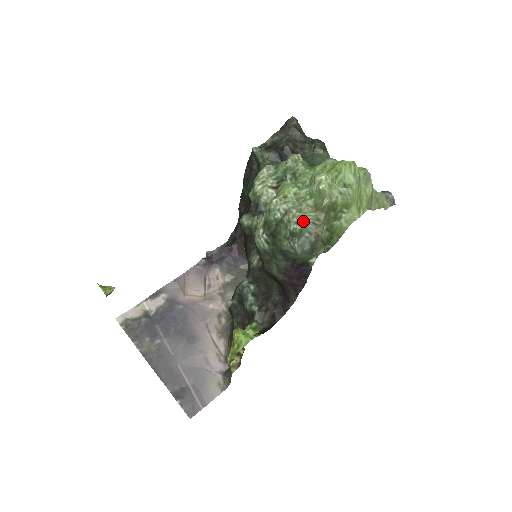
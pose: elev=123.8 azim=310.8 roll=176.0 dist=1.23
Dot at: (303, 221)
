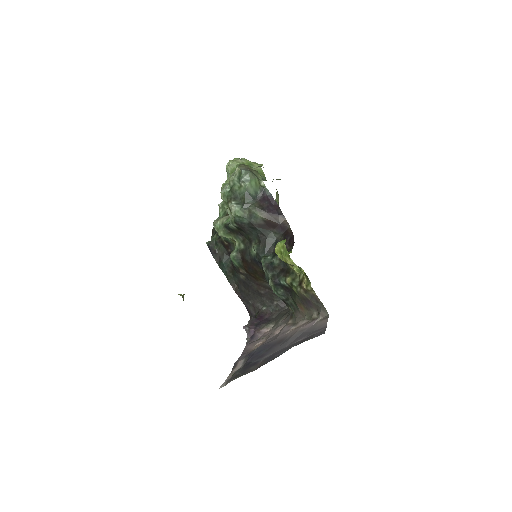
Dot at: (236, 171)
